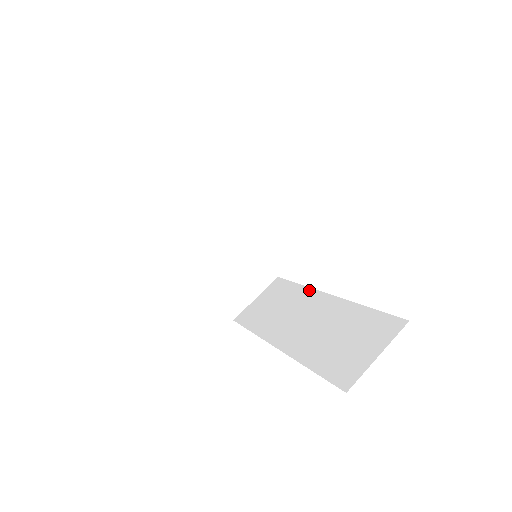
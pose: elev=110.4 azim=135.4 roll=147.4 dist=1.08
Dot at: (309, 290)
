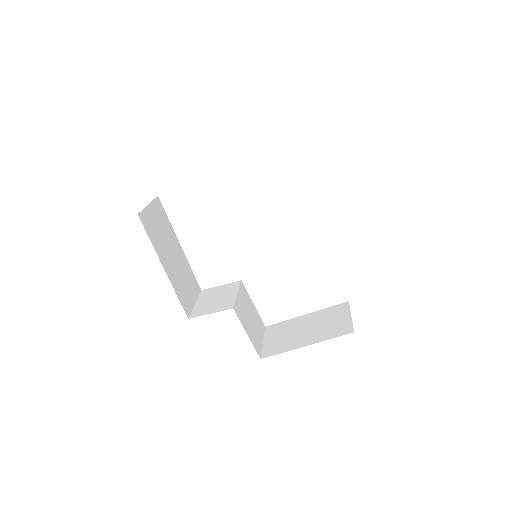
Dot at: occluded
